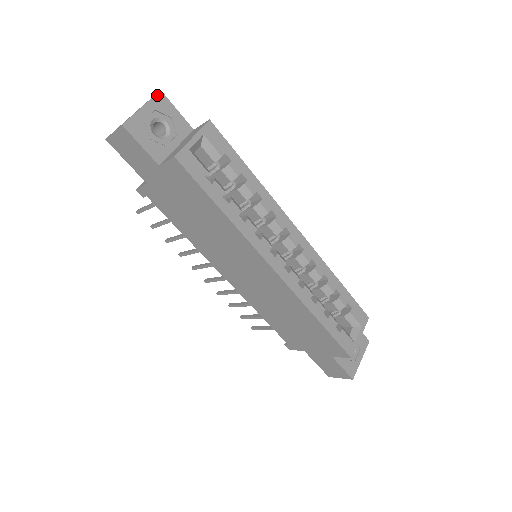
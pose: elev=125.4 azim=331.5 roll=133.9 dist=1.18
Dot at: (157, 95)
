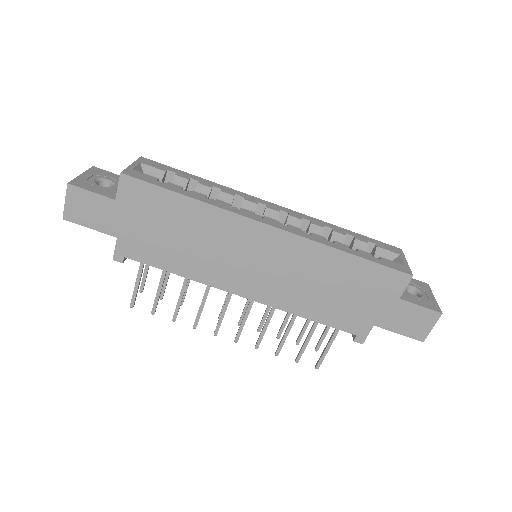
Dot at: (91, 169)
